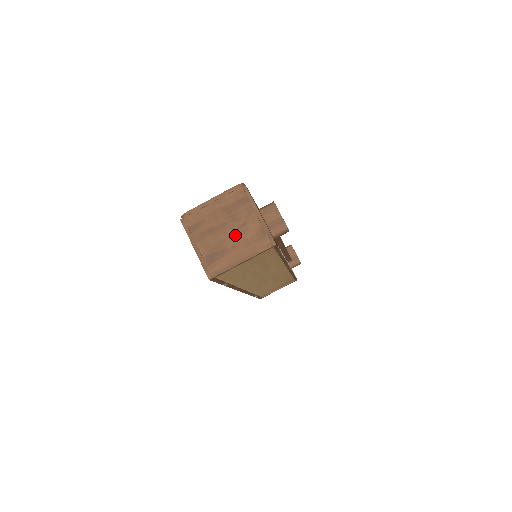
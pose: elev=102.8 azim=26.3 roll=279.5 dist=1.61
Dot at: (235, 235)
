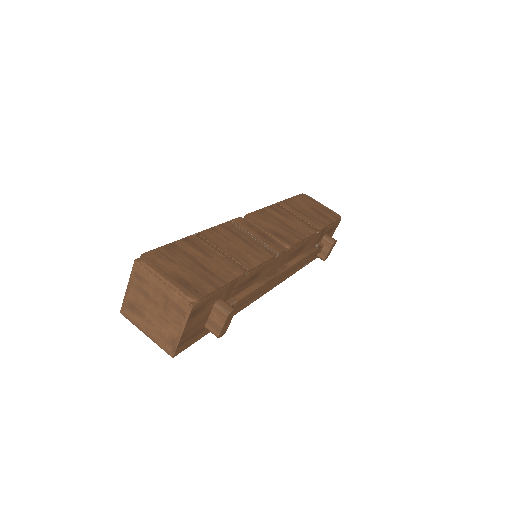
Dot at: (156, 318)
